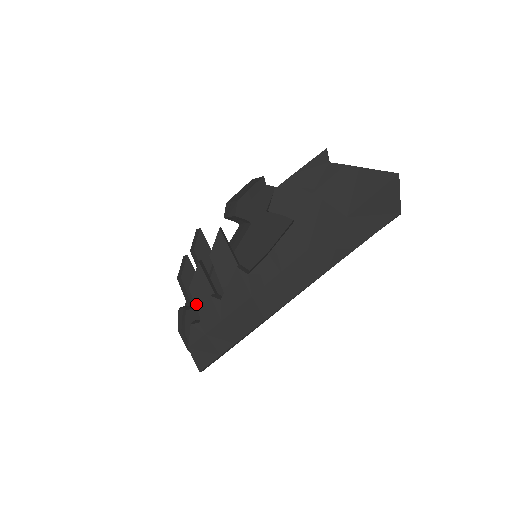
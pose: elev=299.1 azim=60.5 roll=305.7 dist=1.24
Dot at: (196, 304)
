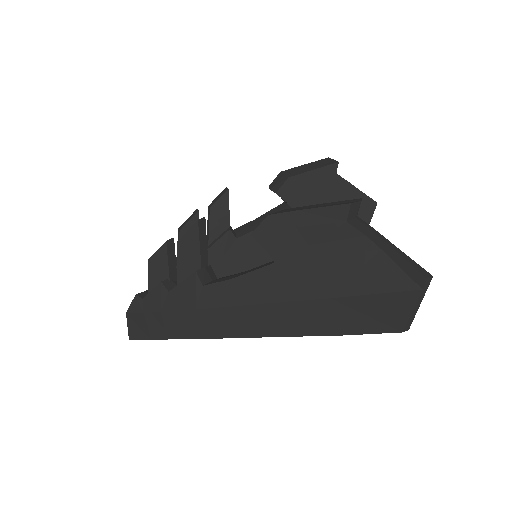
Dot at: (149, 279)
